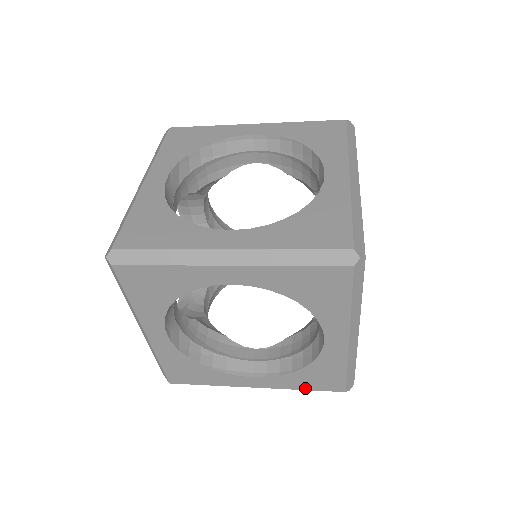
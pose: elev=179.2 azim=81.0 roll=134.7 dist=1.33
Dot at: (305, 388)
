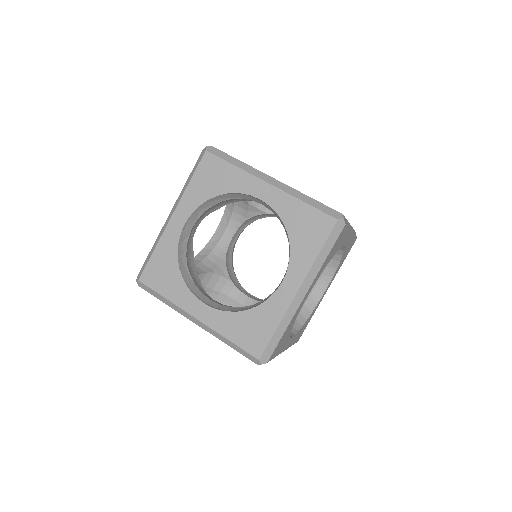
Dot at: occluded
